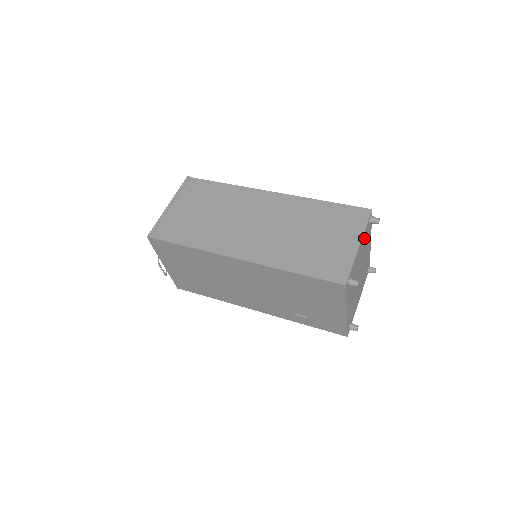
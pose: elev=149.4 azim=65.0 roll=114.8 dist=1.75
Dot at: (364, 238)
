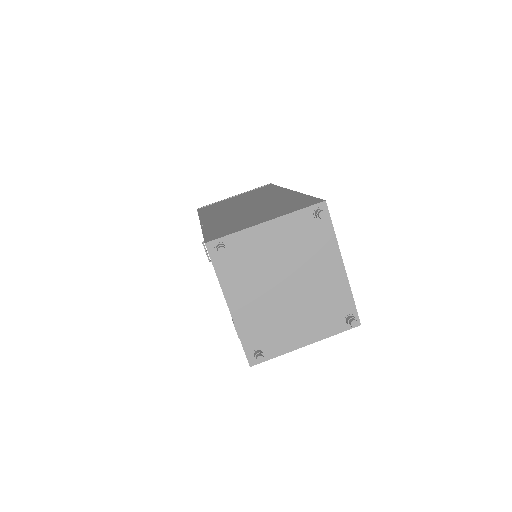
Dot at: (293, 227)
